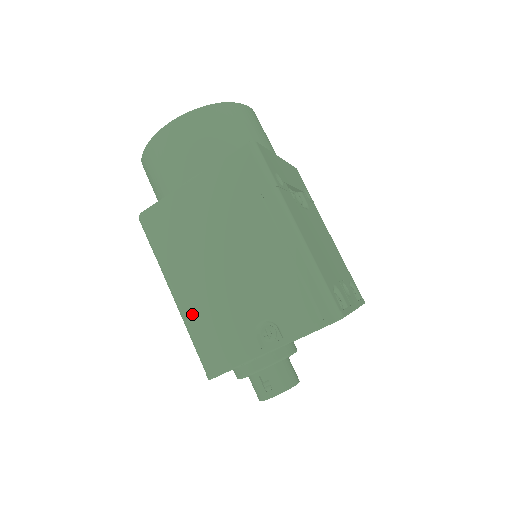
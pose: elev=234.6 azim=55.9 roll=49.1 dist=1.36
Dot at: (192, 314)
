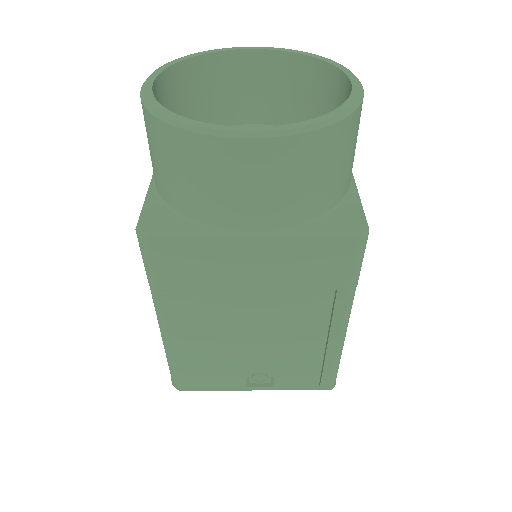
Dot at: (181, 349)
